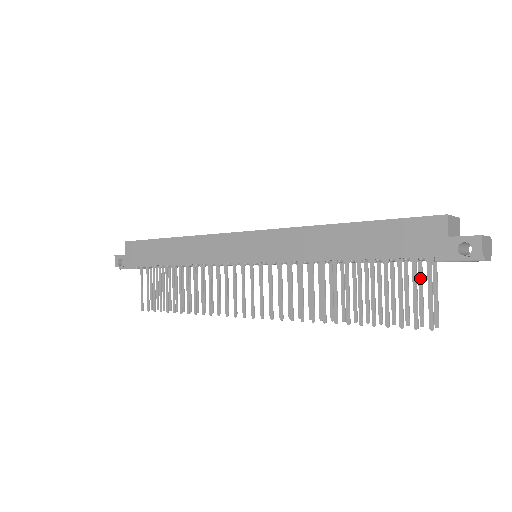
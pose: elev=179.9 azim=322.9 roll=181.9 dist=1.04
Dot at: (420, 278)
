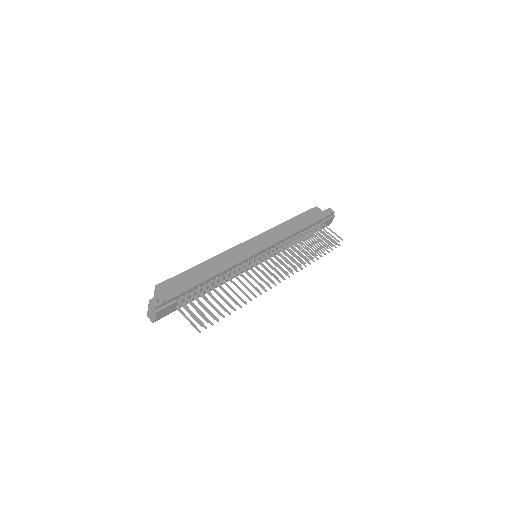
Dot at: (321, 235)
